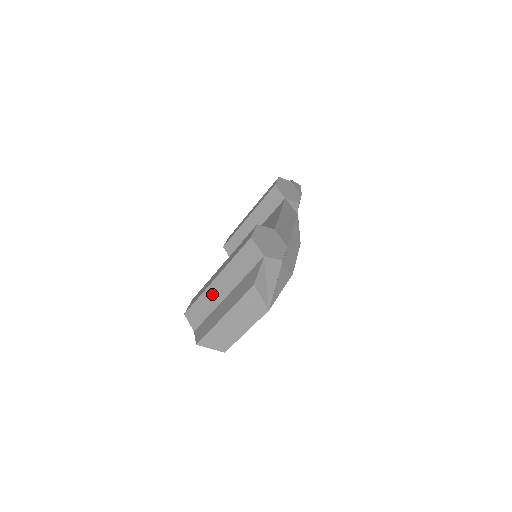
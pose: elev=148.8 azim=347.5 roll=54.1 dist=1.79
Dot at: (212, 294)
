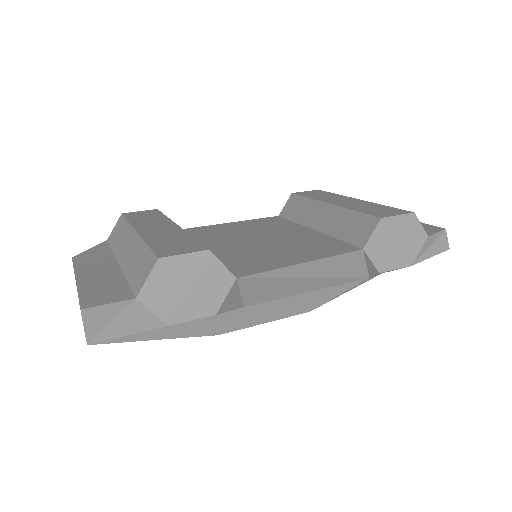
Dot at: (125, 239)
